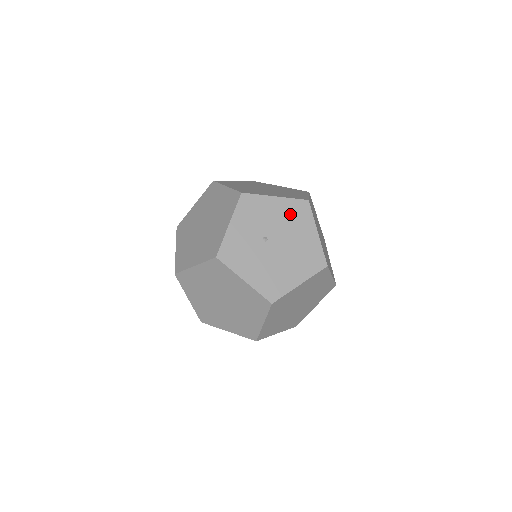
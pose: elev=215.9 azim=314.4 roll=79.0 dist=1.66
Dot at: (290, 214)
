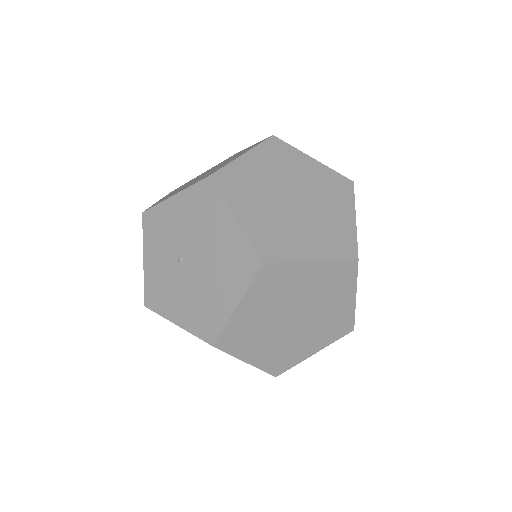
Dot at: (196, 210)
